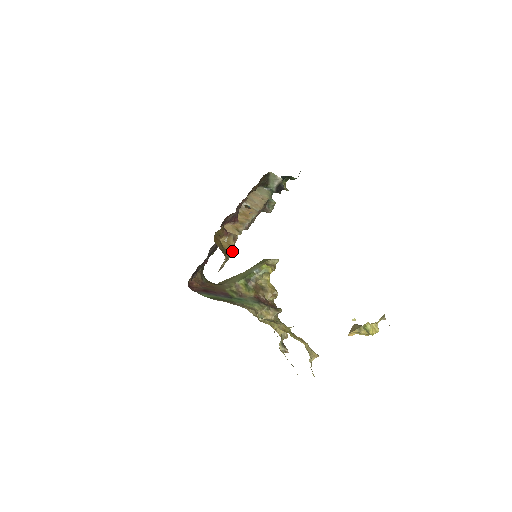
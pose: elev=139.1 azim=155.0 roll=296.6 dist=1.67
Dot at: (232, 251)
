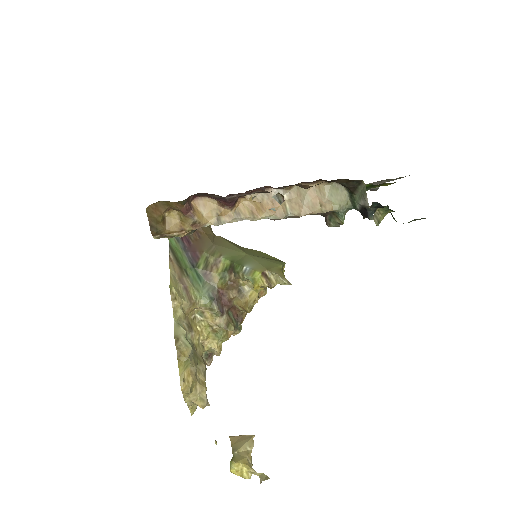
Dot at: (179, 235)
